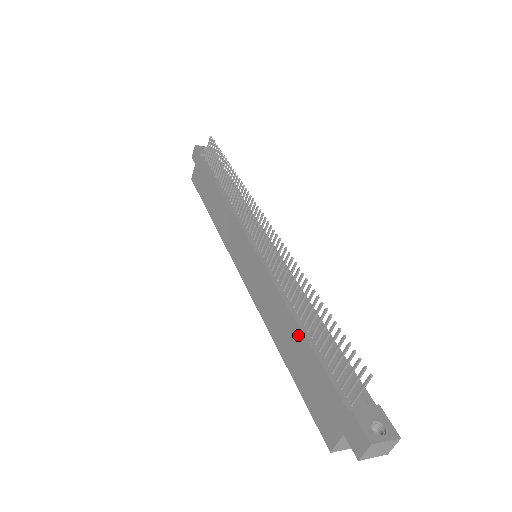
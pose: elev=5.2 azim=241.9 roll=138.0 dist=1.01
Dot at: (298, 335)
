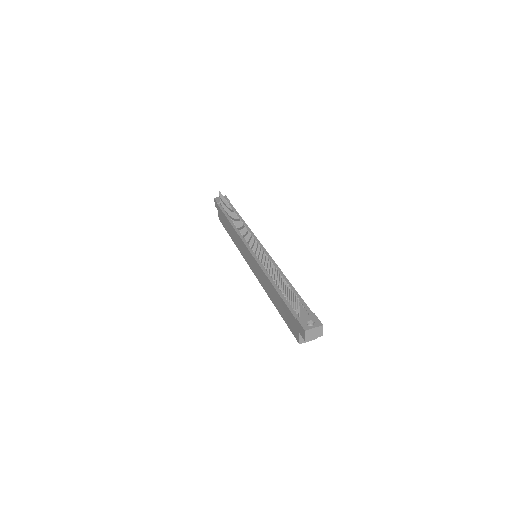
Dot at: (275, 292)
